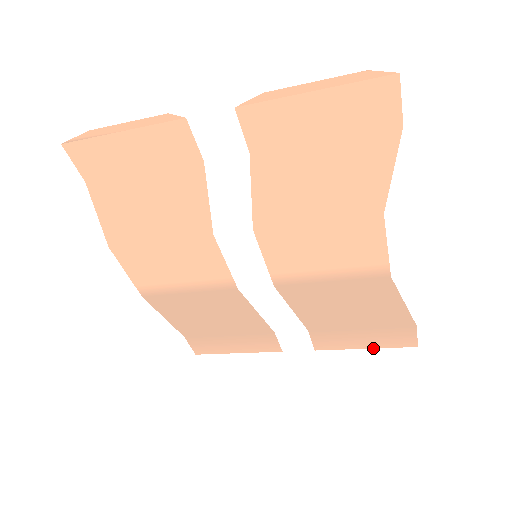
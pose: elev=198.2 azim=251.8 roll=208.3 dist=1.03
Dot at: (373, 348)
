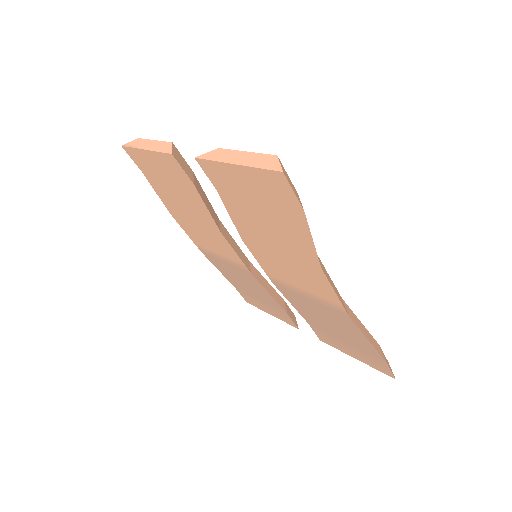
Dot at: (361, 361)
